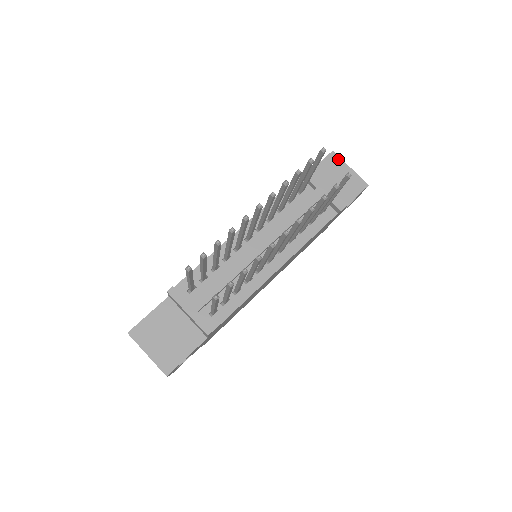
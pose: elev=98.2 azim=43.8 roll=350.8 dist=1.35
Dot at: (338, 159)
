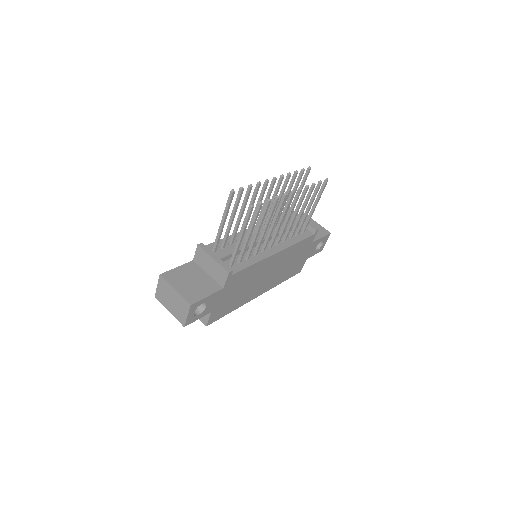
Dot at: occluded
